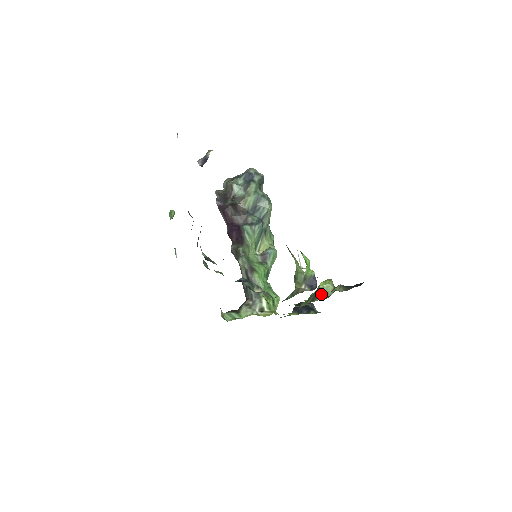
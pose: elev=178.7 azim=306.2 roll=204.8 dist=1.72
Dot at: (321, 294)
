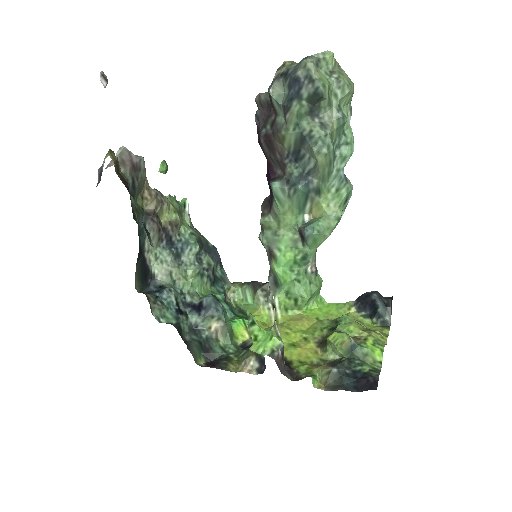
Dot at: (325, 348)
